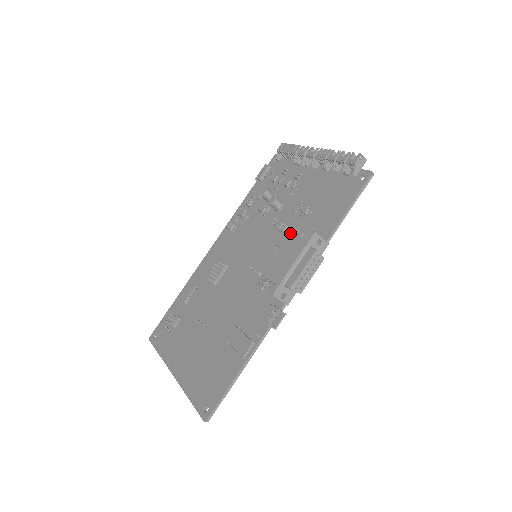
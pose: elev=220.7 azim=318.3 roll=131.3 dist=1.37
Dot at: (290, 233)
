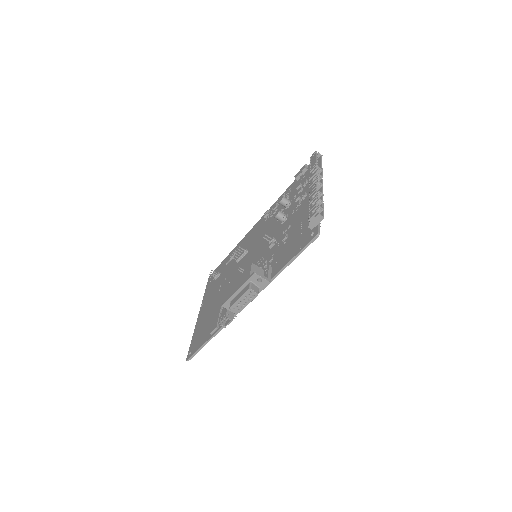
Dot at: (271, 252)
